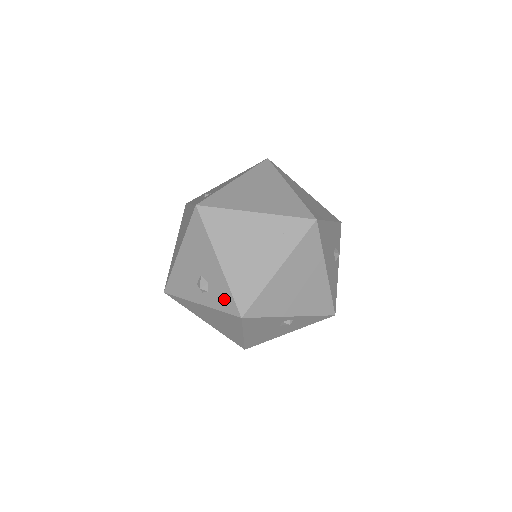
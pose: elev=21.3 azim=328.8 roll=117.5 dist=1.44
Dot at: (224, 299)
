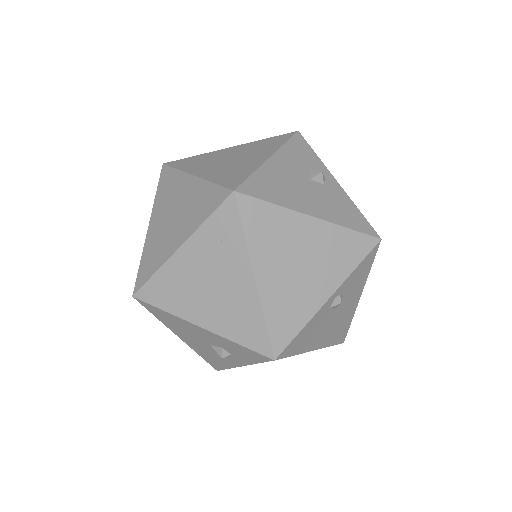
Dot at: (245, 353)
